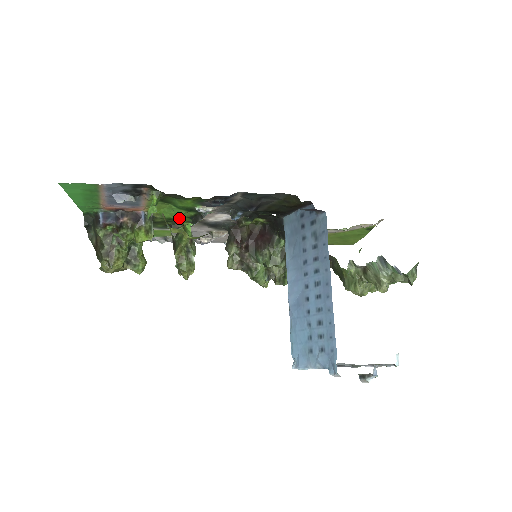
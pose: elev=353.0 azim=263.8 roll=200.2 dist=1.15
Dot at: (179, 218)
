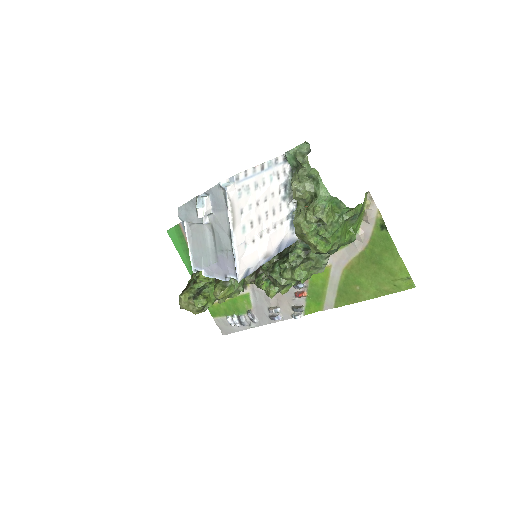
Dot at: occluded
